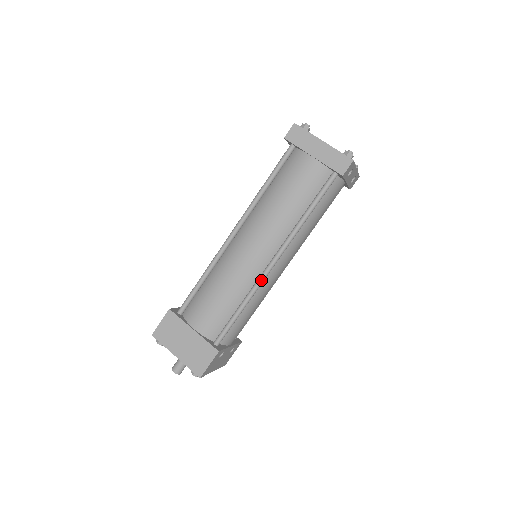
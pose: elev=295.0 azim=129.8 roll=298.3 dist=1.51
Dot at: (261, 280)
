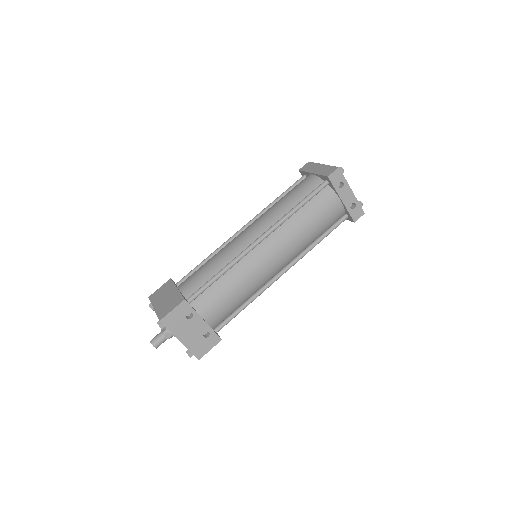
Dot at: (244, 251)
